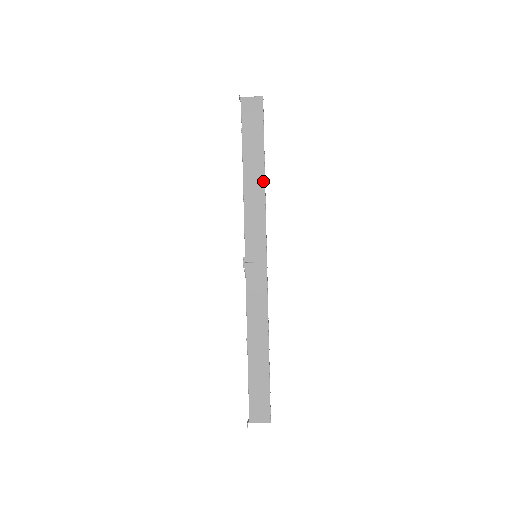
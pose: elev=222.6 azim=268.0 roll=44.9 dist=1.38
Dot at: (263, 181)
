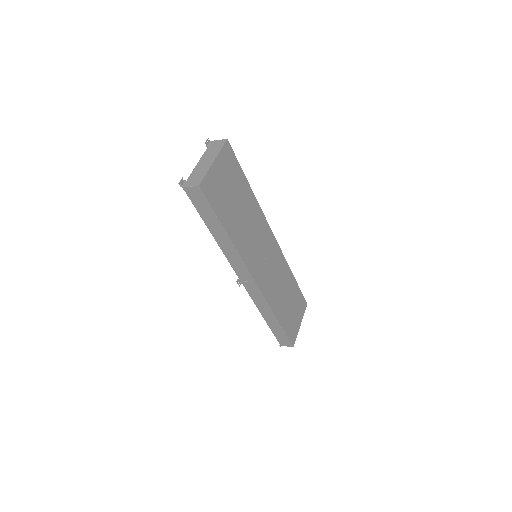
Dot at: (229, 240)
